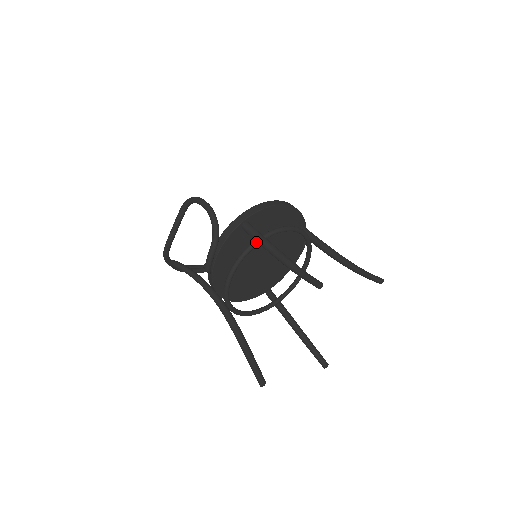
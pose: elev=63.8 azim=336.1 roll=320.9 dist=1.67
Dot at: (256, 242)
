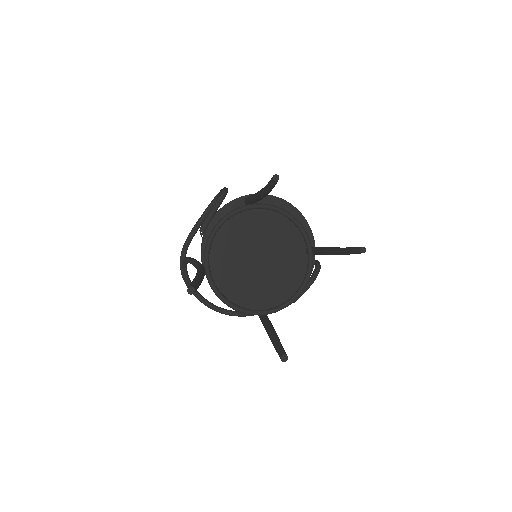
Dot at: (250, 204)
